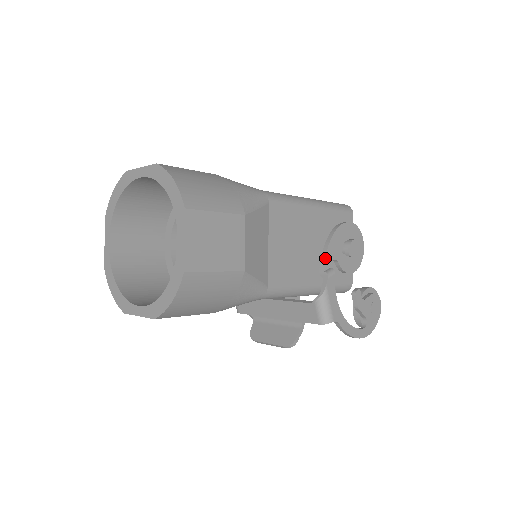
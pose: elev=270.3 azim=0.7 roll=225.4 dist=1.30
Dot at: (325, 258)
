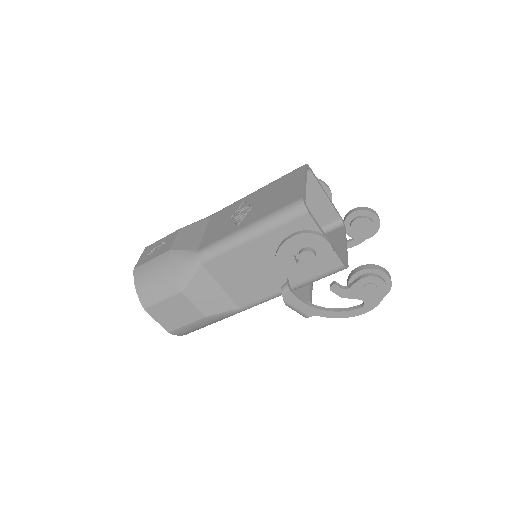
Dot at: (277, 278)
